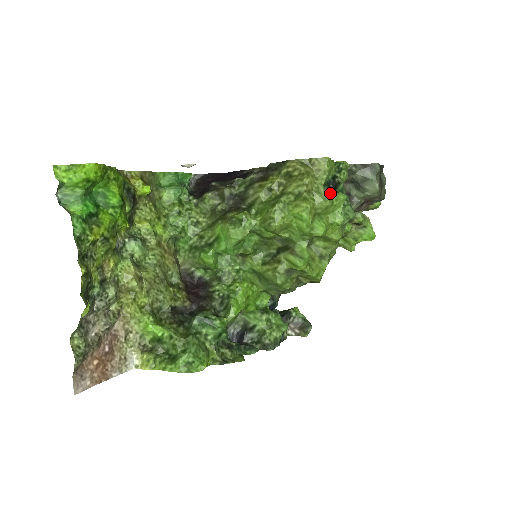
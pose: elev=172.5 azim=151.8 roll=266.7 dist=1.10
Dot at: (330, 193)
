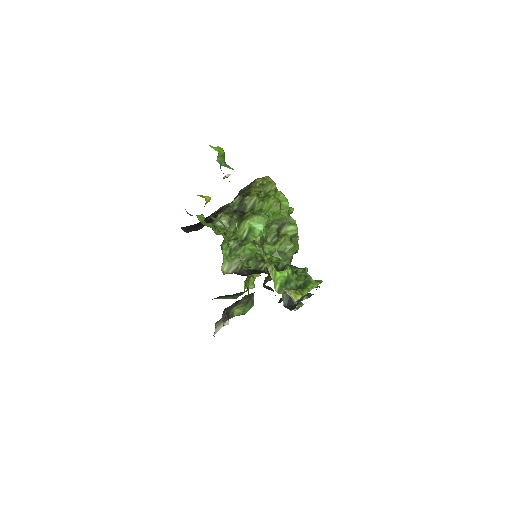
Dot at: occluded
